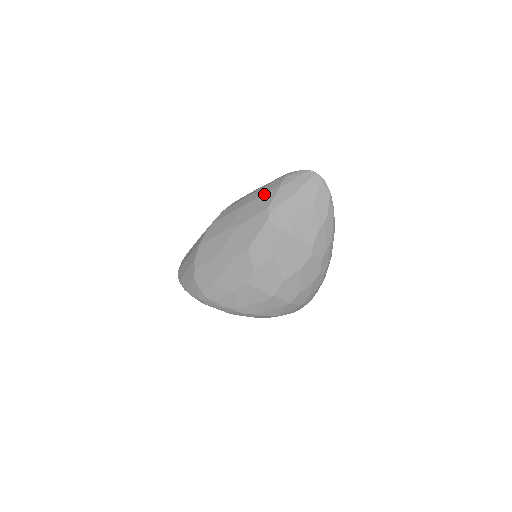
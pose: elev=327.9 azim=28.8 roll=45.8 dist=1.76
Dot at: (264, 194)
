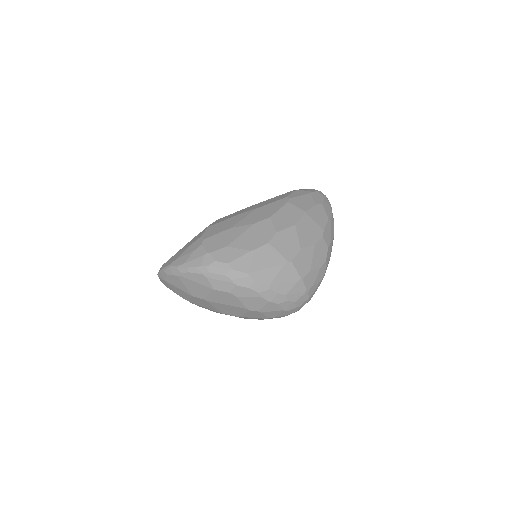
Dot at: (278, 196)
